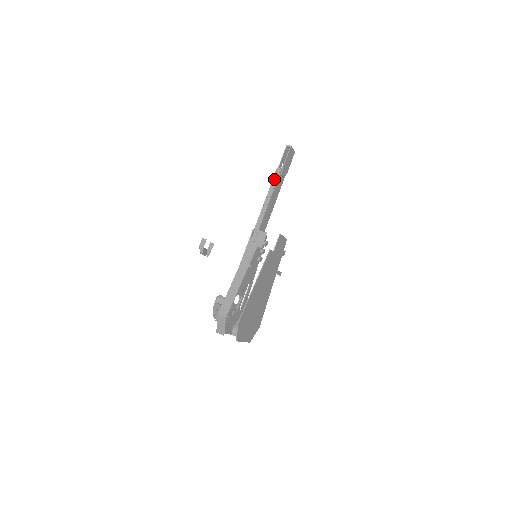
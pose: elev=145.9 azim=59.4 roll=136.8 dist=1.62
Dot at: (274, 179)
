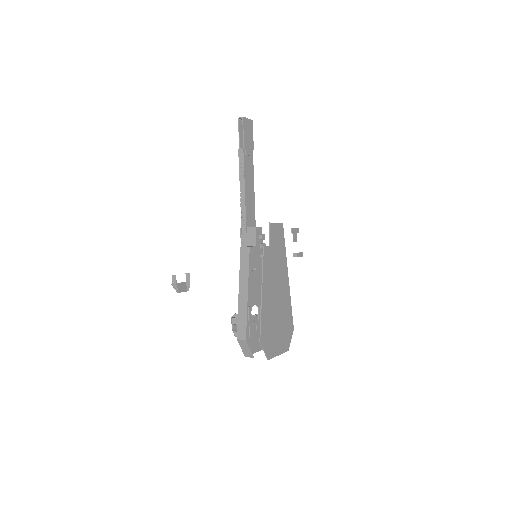
Dot at: (240, 163)
